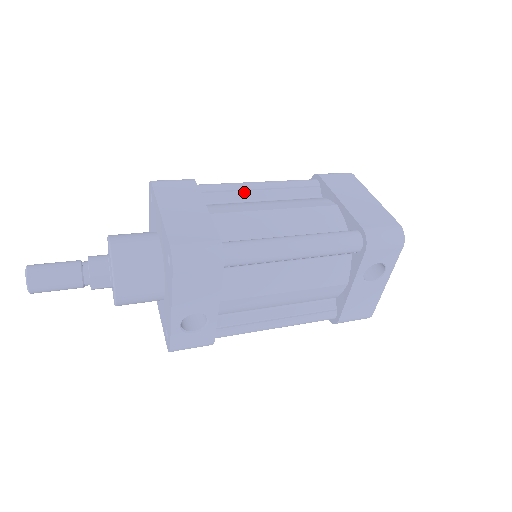
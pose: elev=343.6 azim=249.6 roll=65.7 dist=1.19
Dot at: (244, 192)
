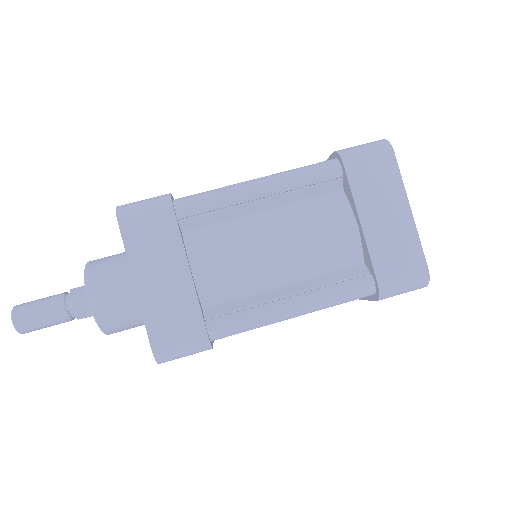
Dot at: (238, 207)
